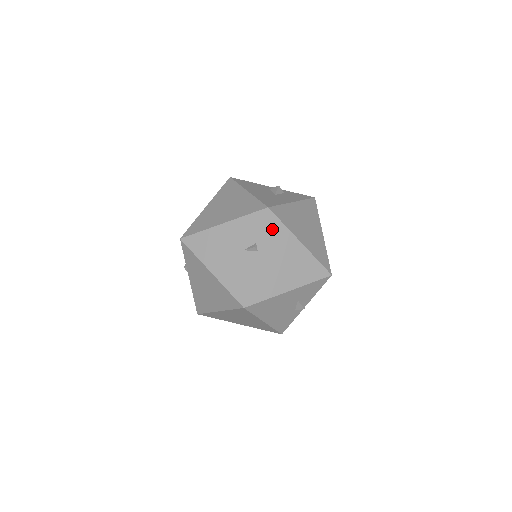
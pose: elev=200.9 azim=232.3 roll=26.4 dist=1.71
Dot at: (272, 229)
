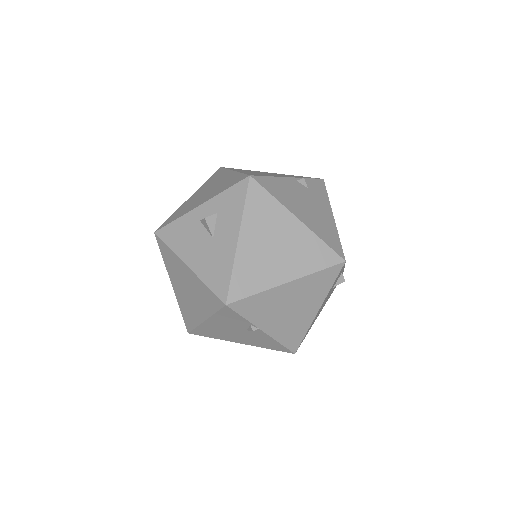
Dot at: (250, 308)
